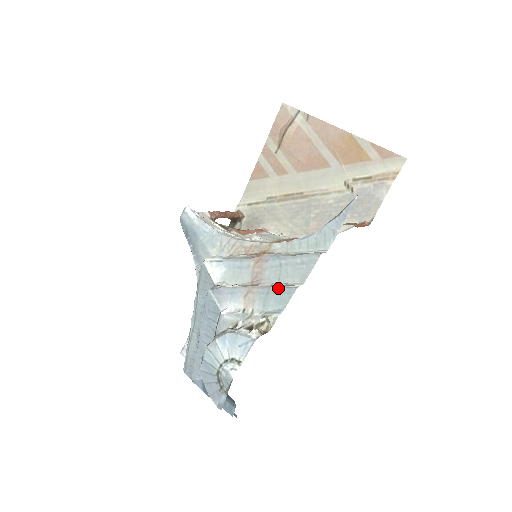
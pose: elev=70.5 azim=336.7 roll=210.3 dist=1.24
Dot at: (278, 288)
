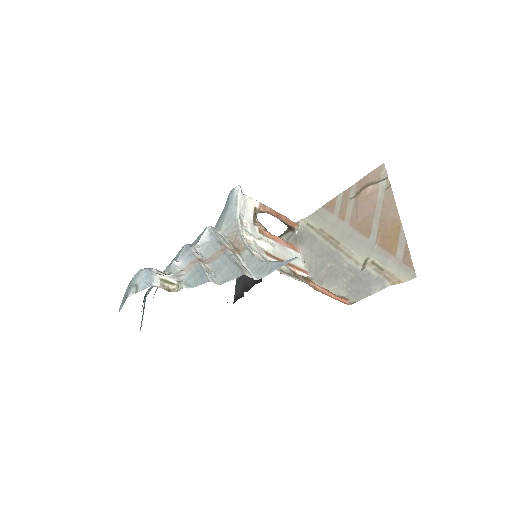
Dot at: (204, 273)
